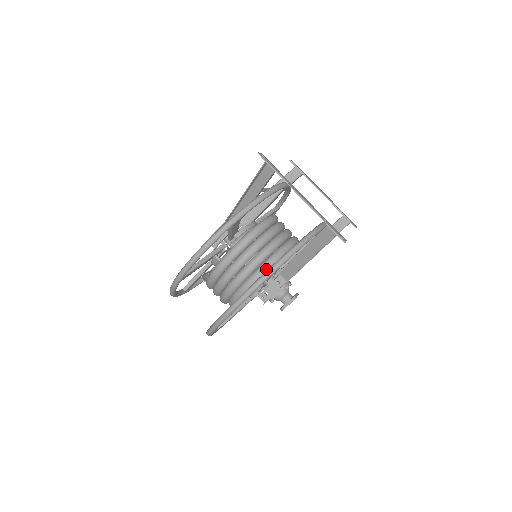
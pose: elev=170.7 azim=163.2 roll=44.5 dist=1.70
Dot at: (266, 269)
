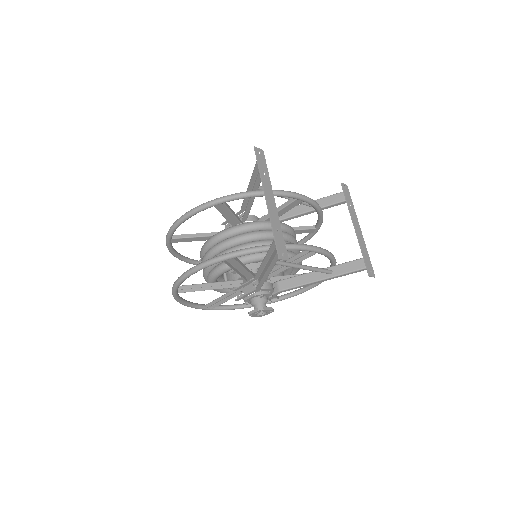
Dot at: occluded
